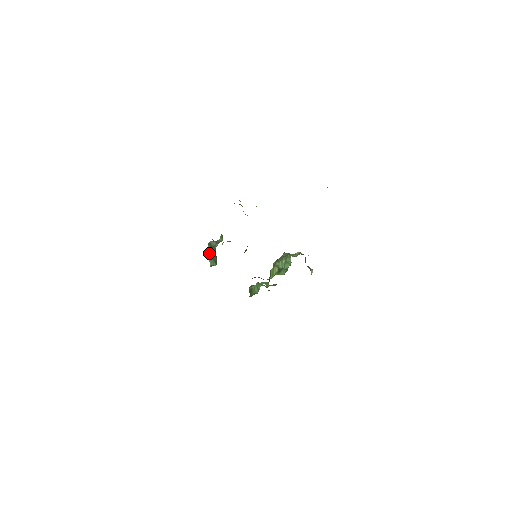
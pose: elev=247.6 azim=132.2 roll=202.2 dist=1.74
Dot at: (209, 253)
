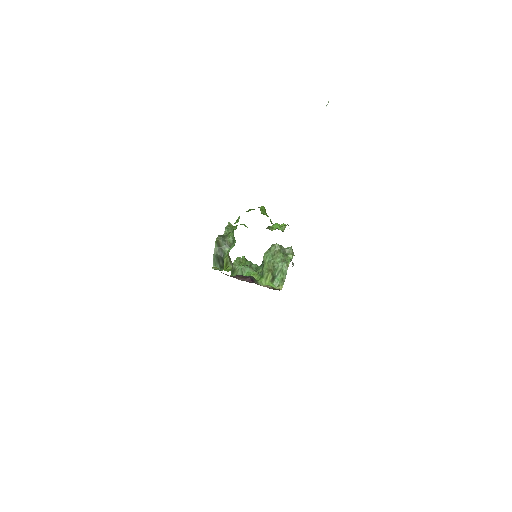
Dot at: (216, 254)
